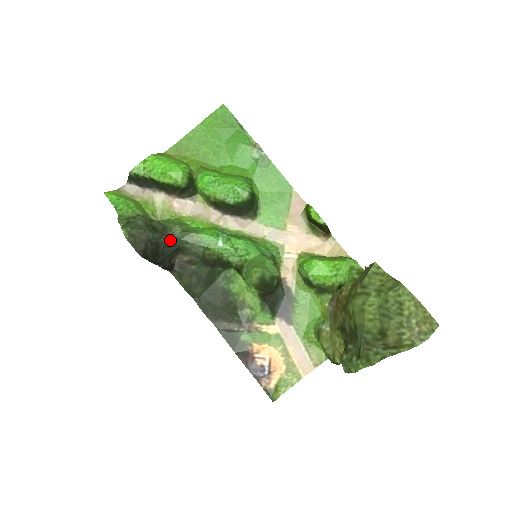
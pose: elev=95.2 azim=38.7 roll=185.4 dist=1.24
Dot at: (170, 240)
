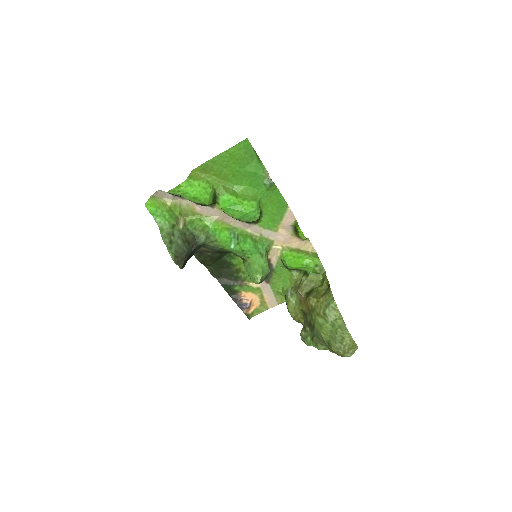
Dot at: (197, 246)
